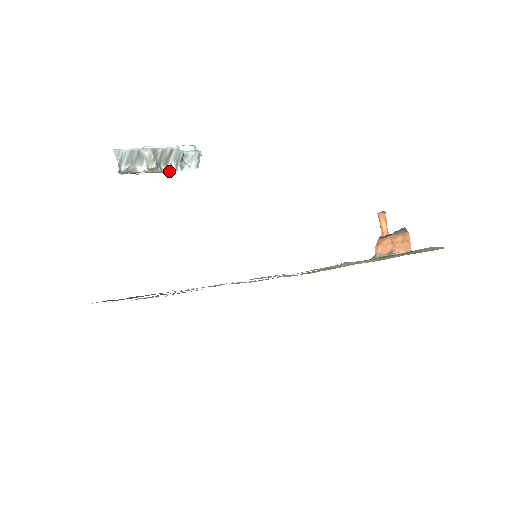
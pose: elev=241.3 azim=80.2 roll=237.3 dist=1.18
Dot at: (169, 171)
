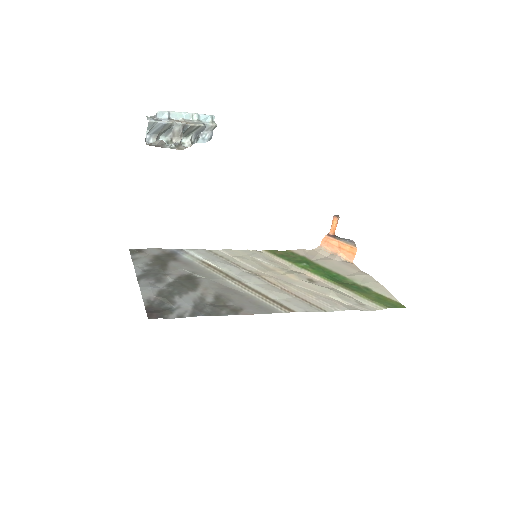
Dot at: (189, 146)
